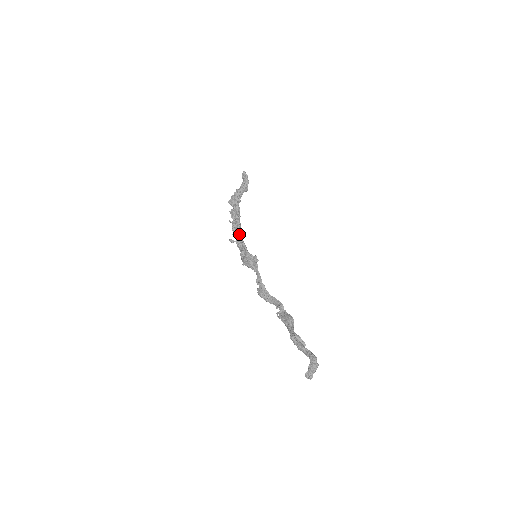
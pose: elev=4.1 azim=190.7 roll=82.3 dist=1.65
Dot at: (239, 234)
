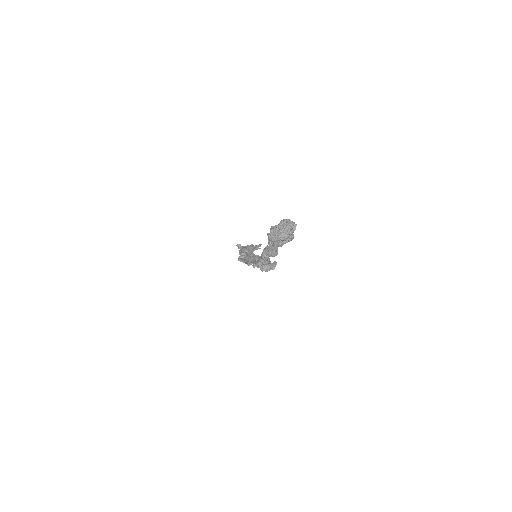
Dot at: occluded
